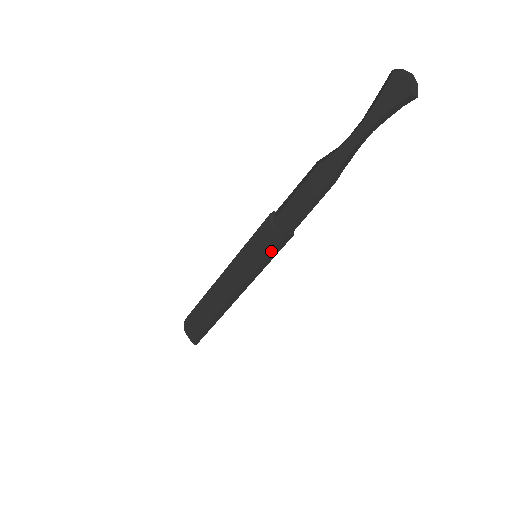
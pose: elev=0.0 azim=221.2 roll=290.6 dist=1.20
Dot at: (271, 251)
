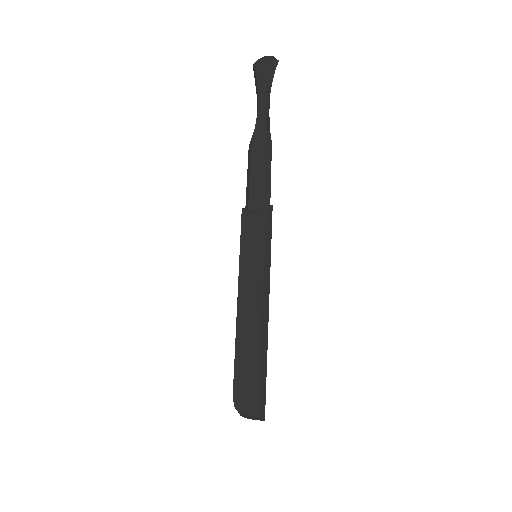
Dot at: (265, 230)
